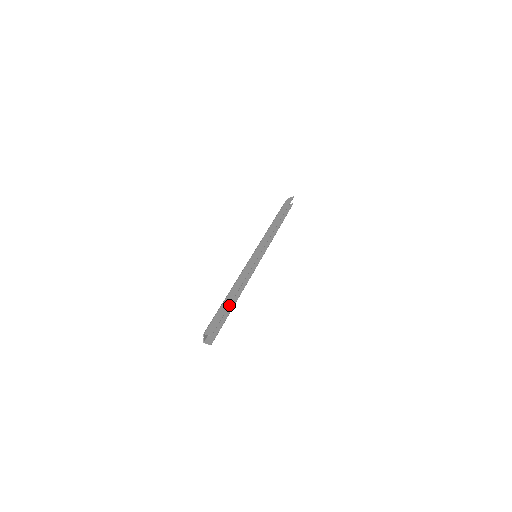
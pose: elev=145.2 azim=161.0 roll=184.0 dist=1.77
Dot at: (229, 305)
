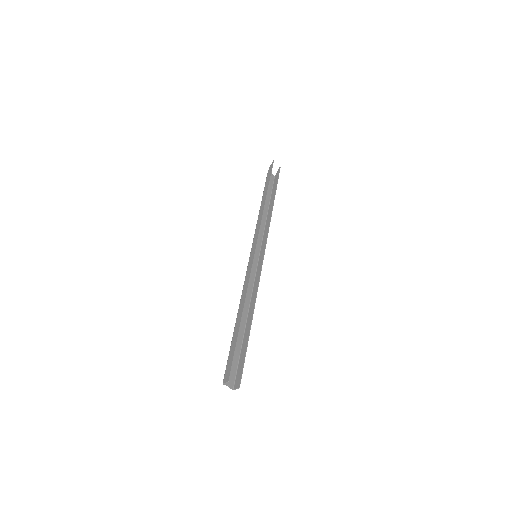
Dot at: (238, 334)
